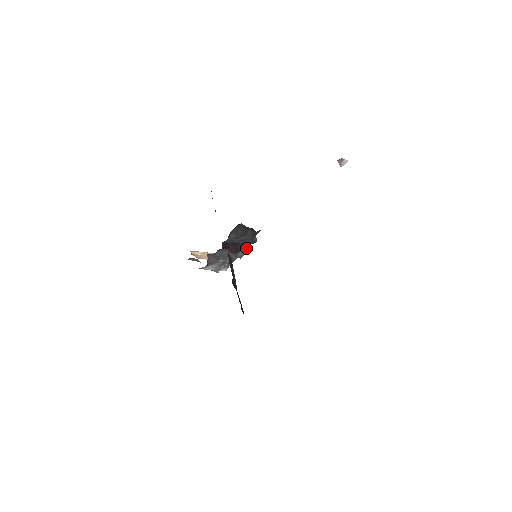
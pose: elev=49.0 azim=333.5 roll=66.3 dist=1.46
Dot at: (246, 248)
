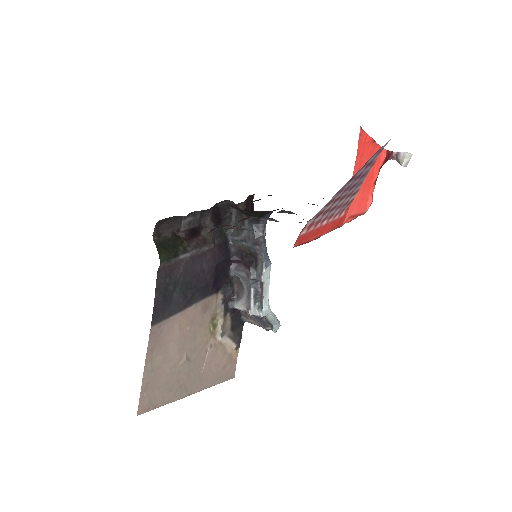
Dot at: (262, 262)
